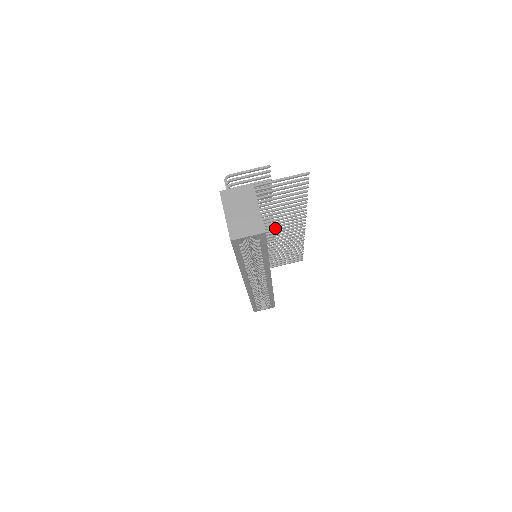
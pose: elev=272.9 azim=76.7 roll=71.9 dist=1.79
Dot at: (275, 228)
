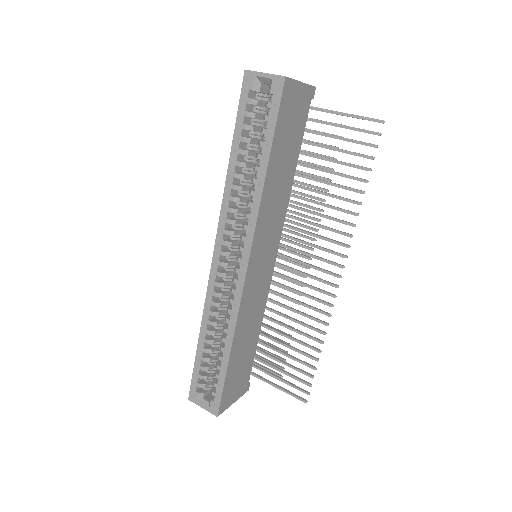
Dot at: (304, 251)
